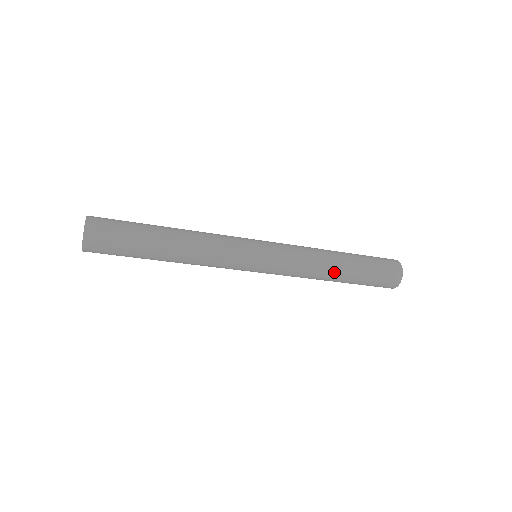
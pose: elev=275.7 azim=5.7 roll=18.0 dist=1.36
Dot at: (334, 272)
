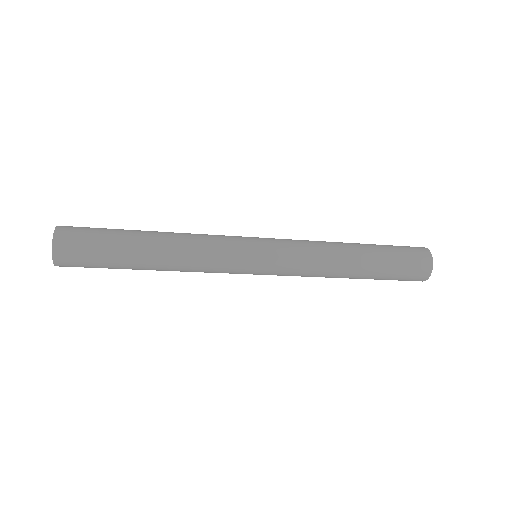
Dot at: (350, 255)
